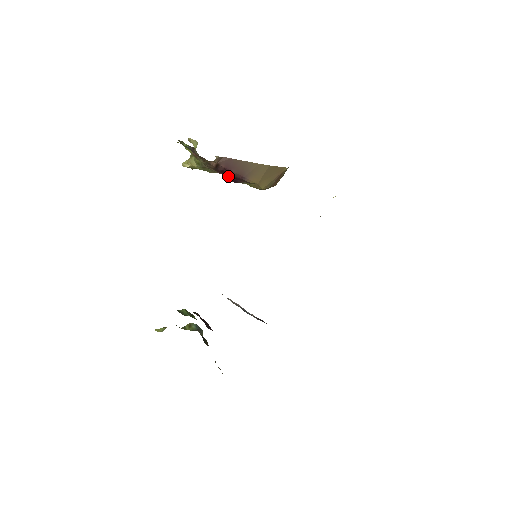
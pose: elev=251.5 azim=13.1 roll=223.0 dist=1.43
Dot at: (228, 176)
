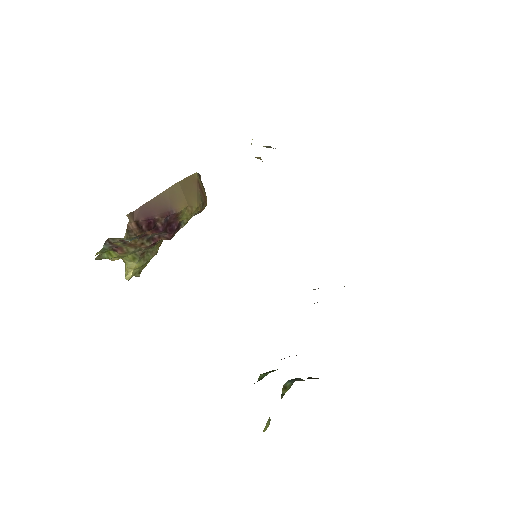
Dot at: (160, 228)
